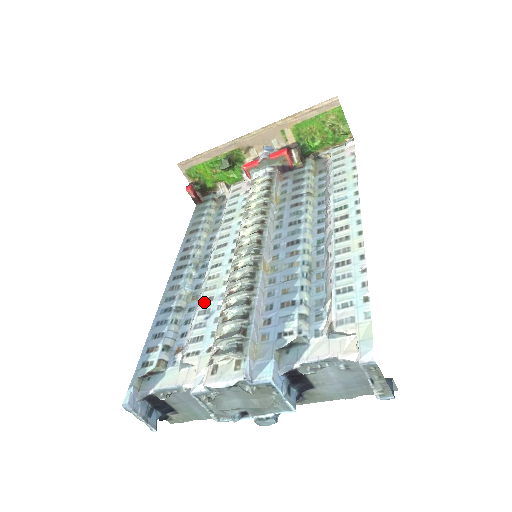
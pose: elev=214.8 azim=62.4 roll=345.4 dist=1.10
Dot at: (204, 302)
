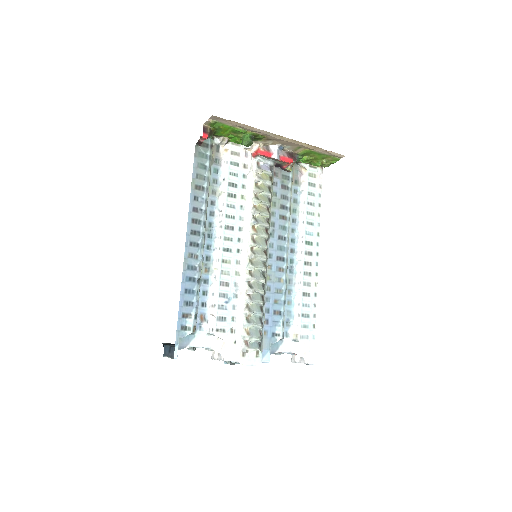
Dot at: (223, 286)
